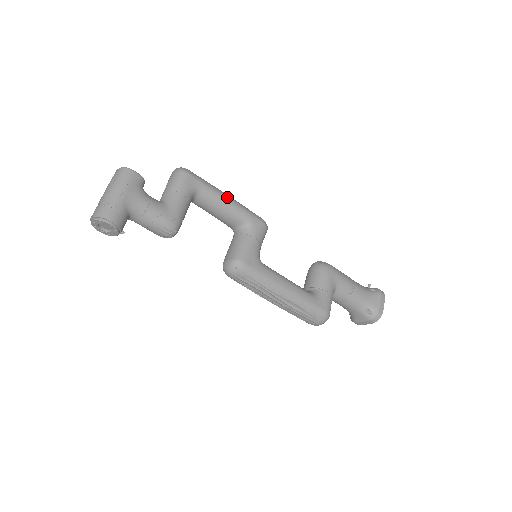
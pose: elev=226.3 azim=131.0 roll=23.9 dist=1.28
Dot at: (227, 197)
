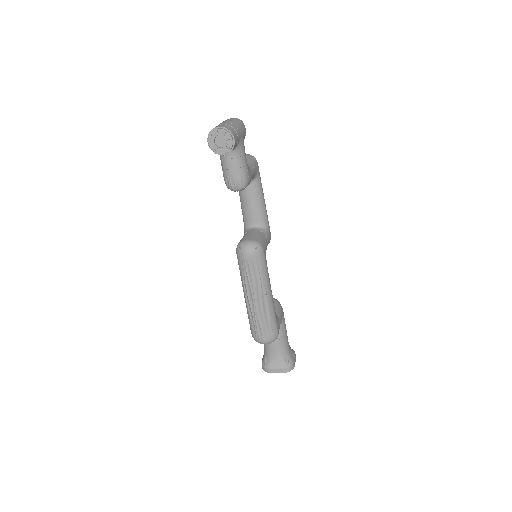
Dot at: (264, 199)
